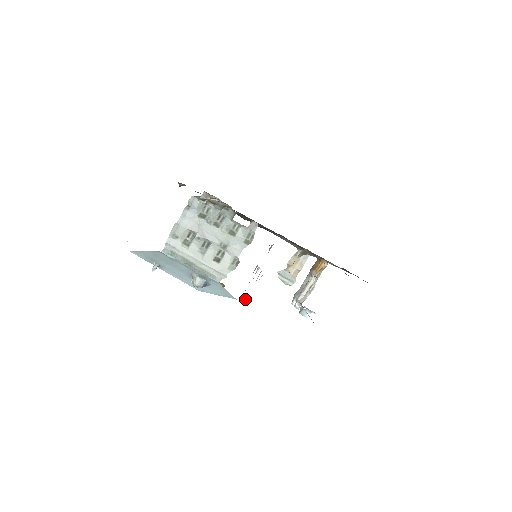
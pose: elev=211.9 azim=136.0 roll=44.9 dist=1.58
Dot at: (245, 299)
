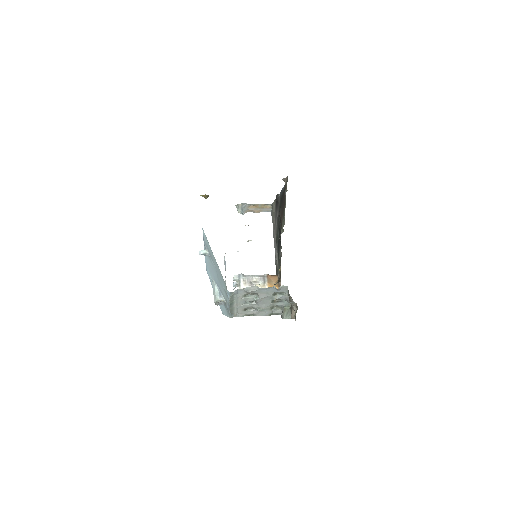
Dot at: occluded
